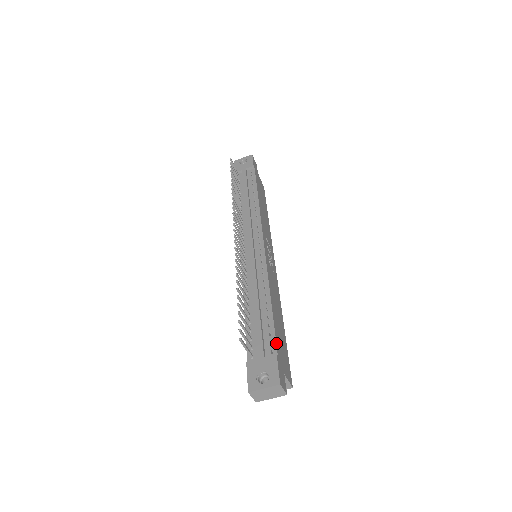
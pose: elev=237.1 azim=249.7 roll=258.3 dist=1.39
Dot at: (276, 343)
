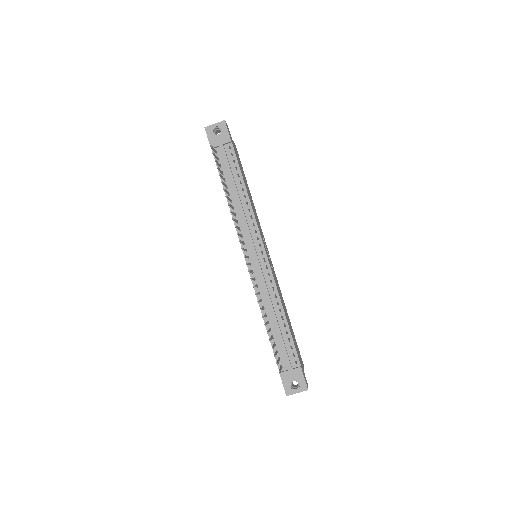
Dot at: occluded
